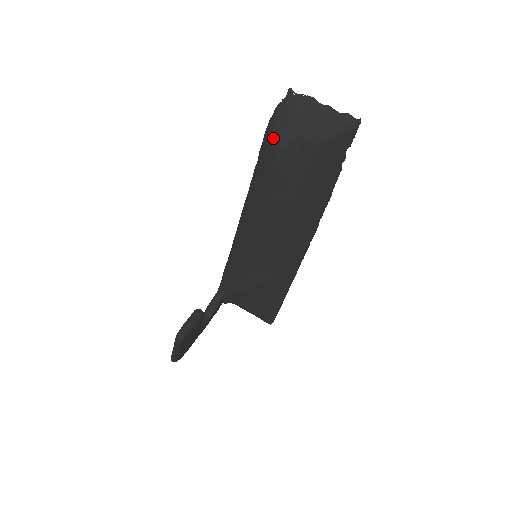
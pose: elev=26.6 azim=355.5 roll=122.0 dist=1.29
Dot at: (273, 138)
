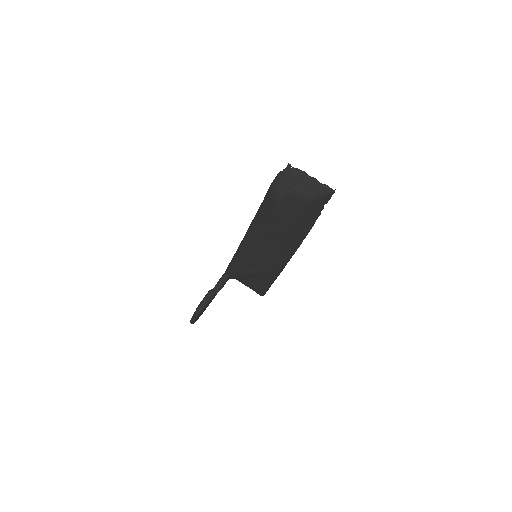
Dot at: (275, 194)
